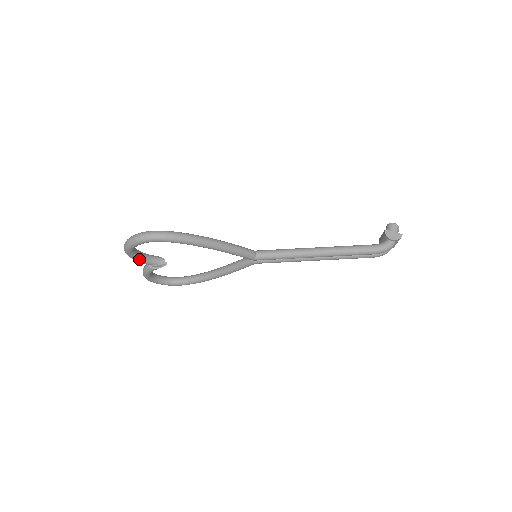
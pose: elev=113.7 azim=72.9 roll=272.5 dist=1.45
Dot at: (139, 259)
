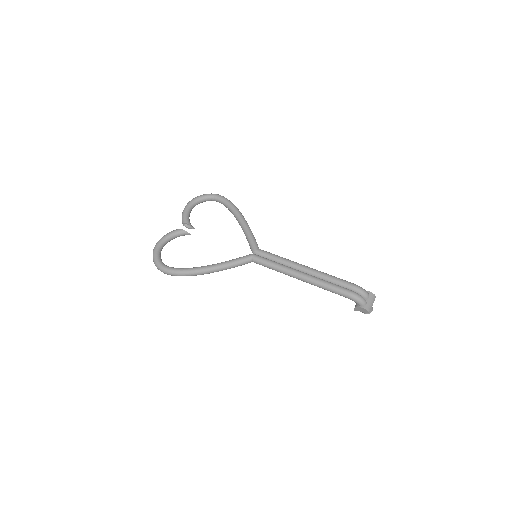
Dot at: (187, 213)
